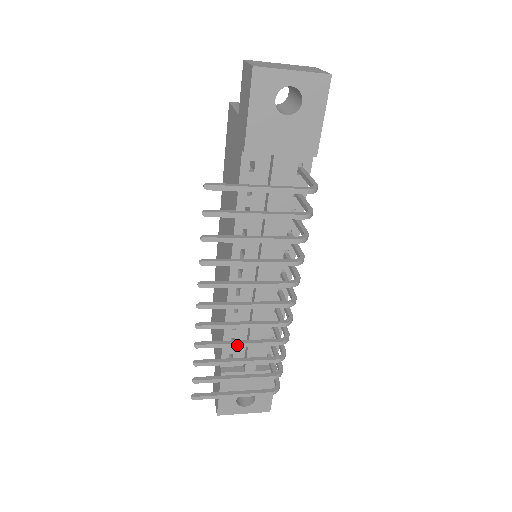
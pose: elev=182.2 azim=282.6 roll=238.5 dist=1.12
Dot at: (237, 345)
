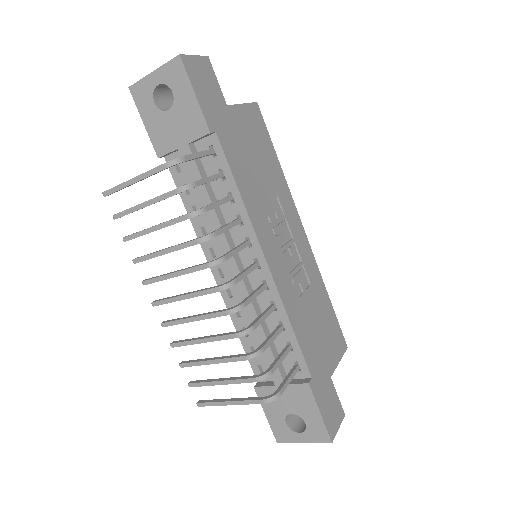
Dot at: (200, 341)
